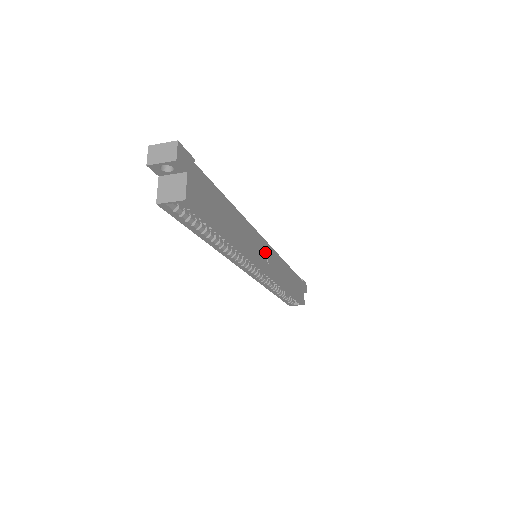
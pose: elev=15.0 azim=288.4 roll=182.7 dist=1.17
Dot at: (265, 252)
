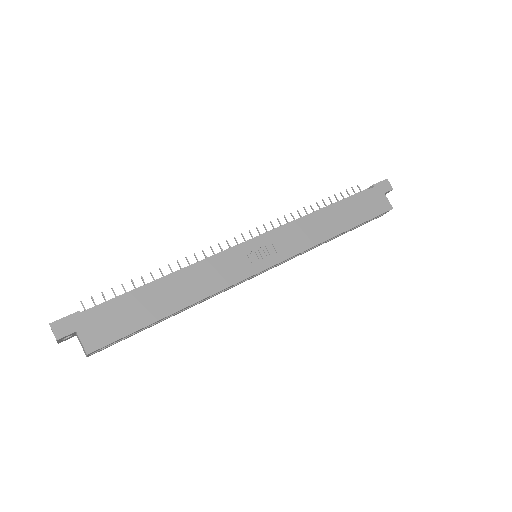
Dot at: (256, 252)
